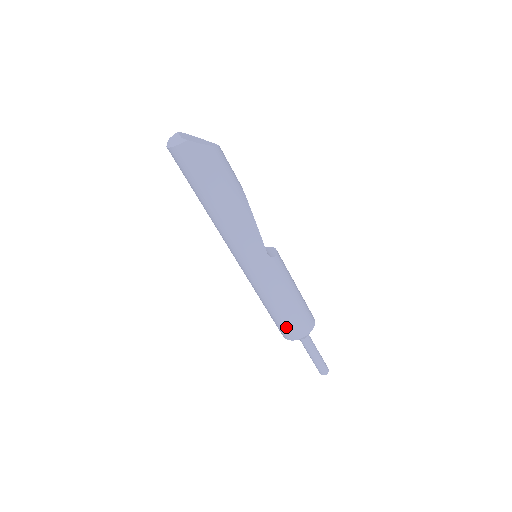
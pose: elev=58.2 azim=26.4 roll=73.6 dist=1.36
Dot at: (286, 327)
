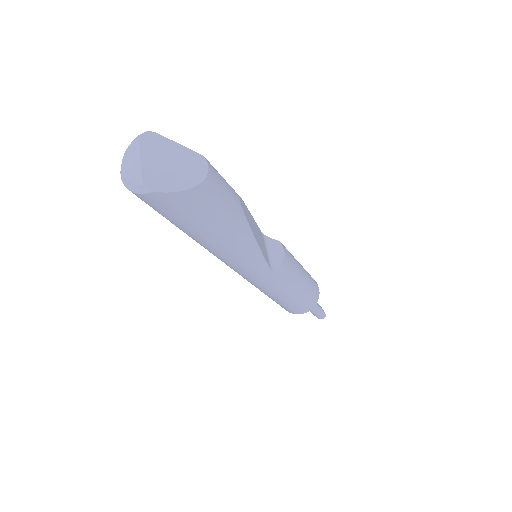
Dot at: (284, 308)
